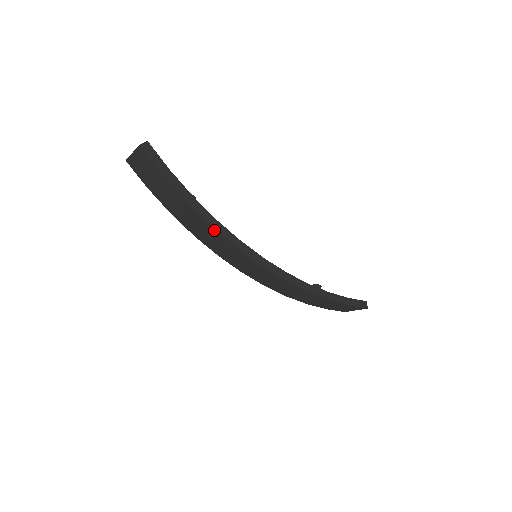
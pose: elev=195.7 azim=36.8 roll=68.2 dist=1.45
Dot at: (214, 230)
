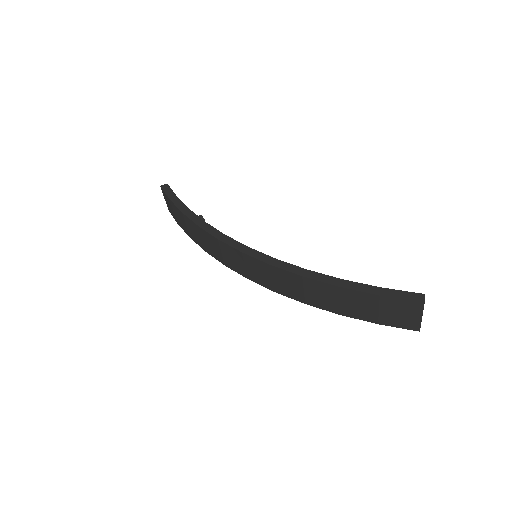
Dot at: (201, 230)
